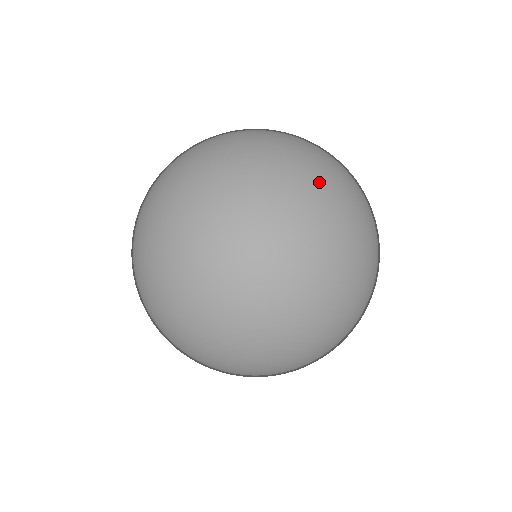
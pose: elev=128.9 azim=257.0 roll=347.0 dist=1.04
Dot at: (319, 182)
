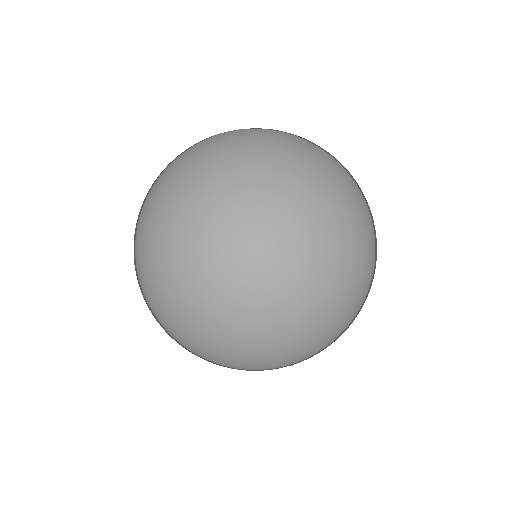
Dot at: (301, 139)
